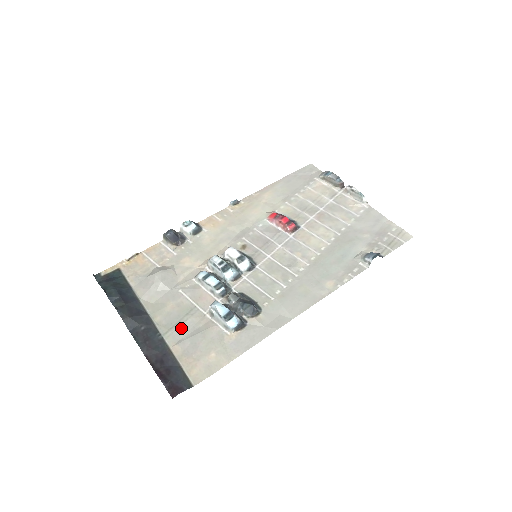
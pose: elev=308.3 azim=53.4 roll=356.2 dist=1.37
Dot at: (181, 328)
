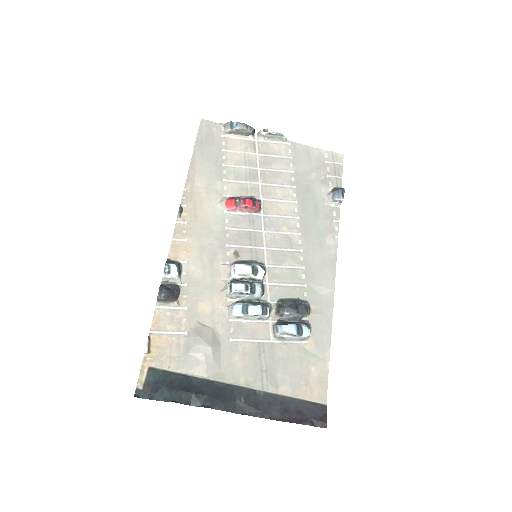
Dot at: (269, 371)
